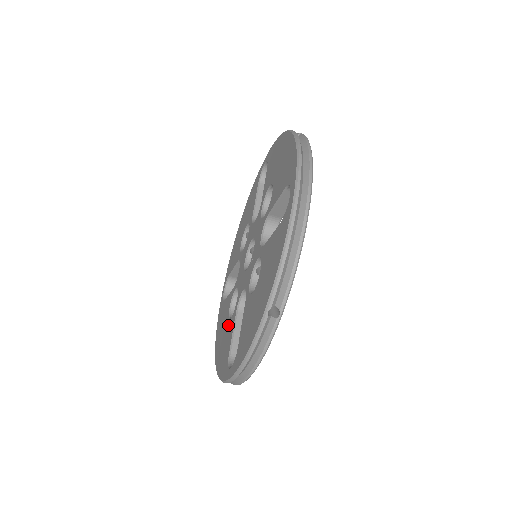
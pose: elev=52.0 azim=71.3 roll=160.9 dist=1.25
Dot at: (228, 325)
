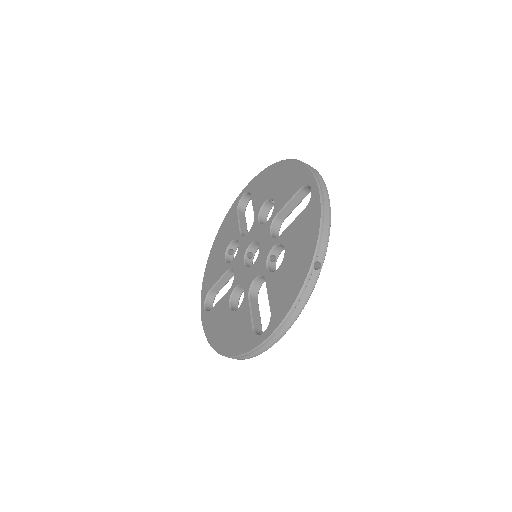
Dot at: (236, 315)
